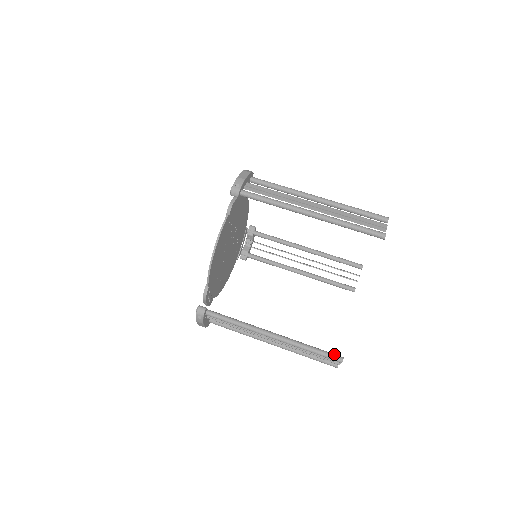
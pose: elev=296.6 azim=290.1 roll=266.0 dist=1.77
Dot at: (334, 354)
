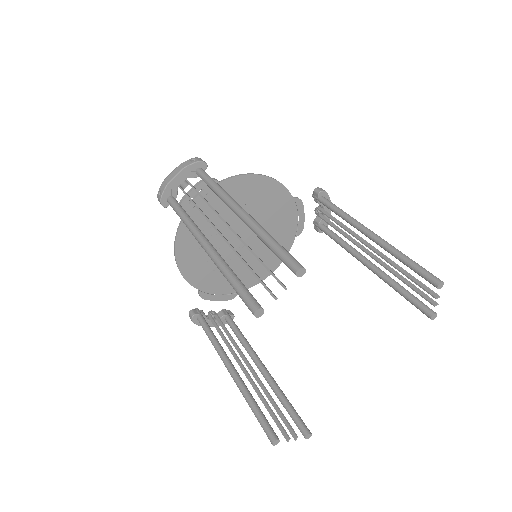
Dot at: occluded
